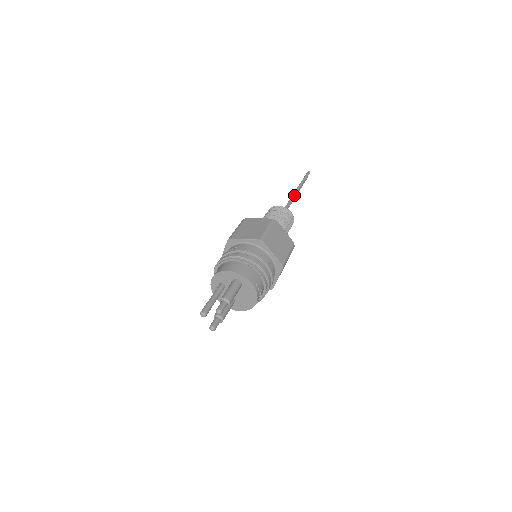
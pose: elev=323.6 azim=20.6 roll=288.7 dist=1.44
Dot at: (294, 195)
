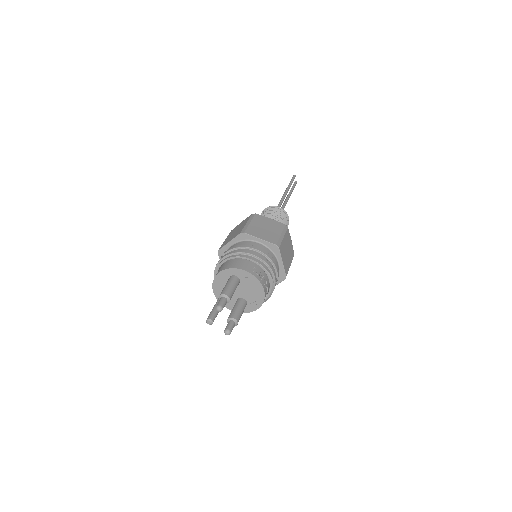
Dot at: (283, 197)
